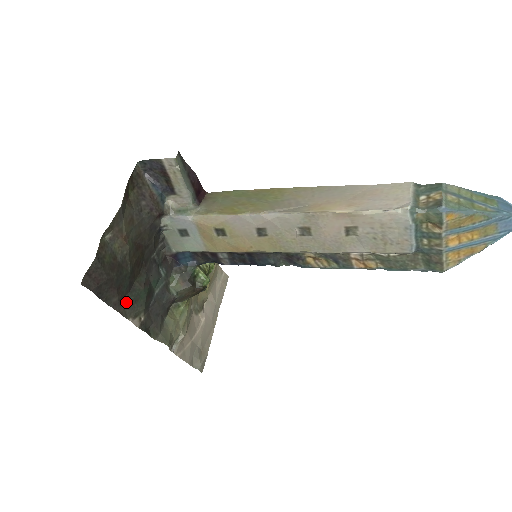
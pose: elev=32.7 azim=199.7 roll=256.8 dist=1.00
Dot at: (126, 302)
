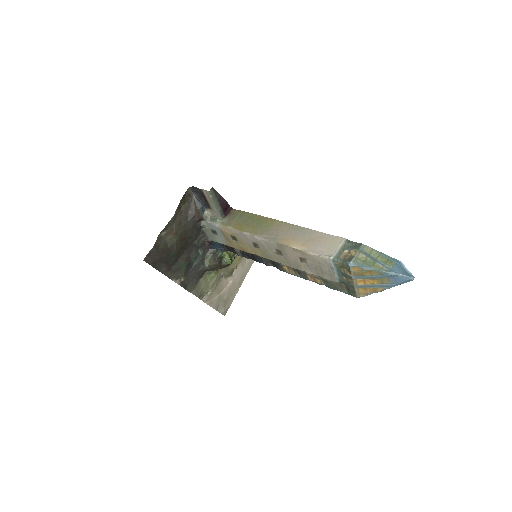
Dot at: (172, 270)
